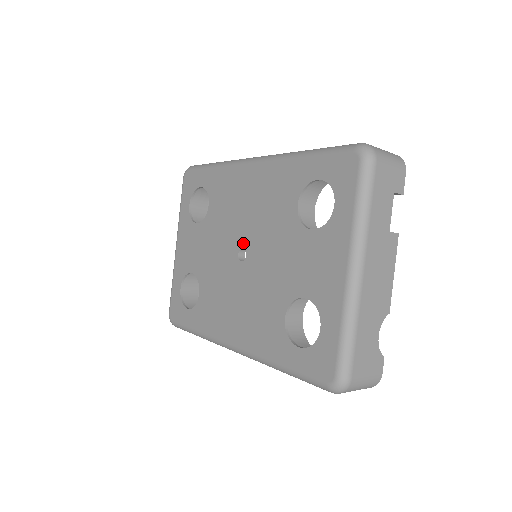
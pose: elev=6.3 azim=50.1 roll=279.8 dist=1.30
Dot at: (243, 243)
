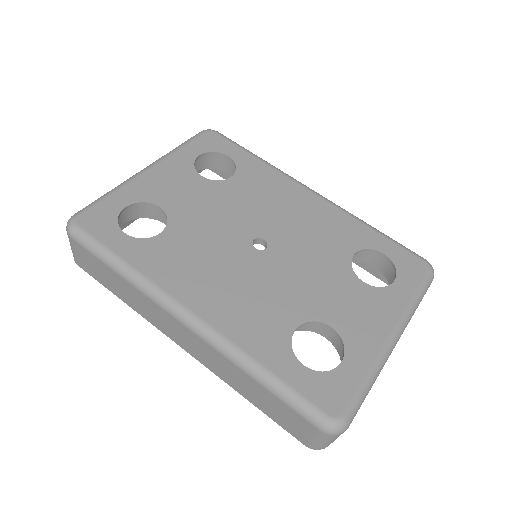
Dot at: (267, 236)
